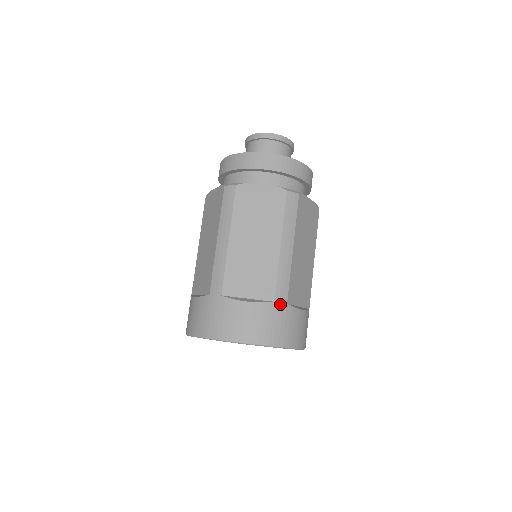
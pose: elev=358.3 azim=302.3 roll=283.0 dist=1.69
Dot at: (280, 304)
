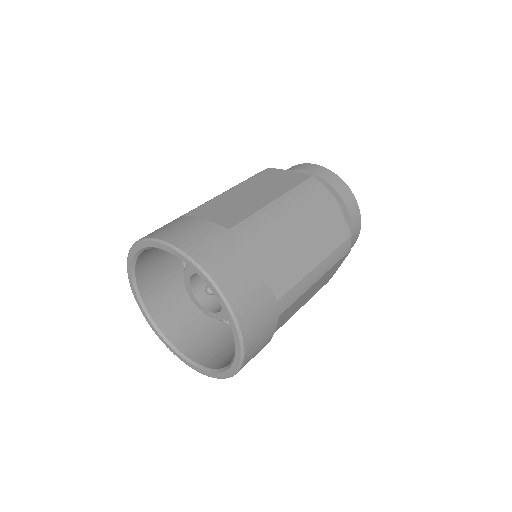
Dot at: (234, 235)
